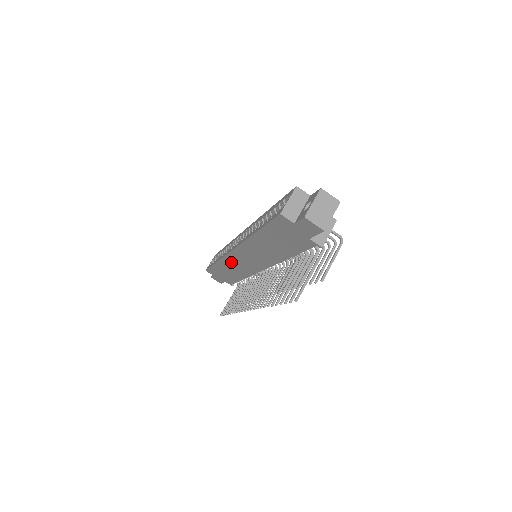
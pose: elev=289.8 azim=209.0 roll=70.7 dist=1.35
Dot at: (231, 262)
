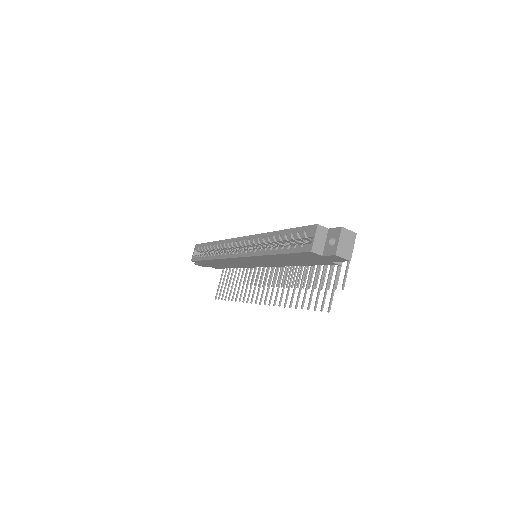
Dot at: (229, 261)
